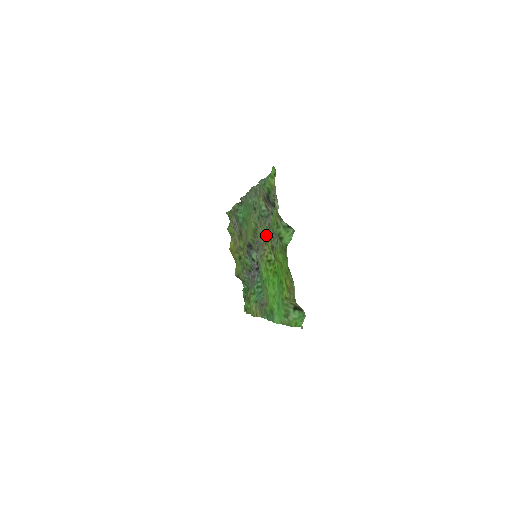
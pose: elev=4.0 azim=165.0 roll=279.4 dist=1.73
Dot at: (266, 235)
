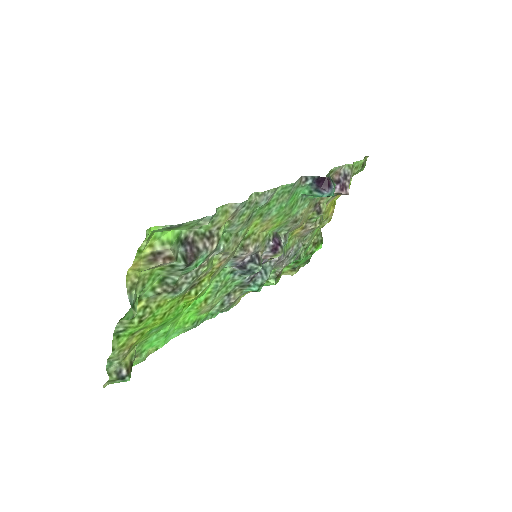
Dot at: (219, 262)
